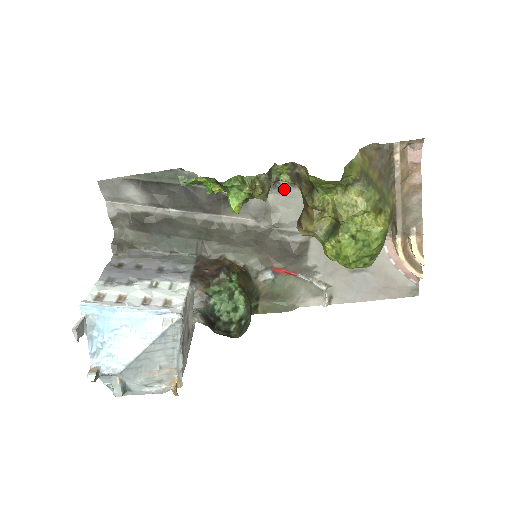
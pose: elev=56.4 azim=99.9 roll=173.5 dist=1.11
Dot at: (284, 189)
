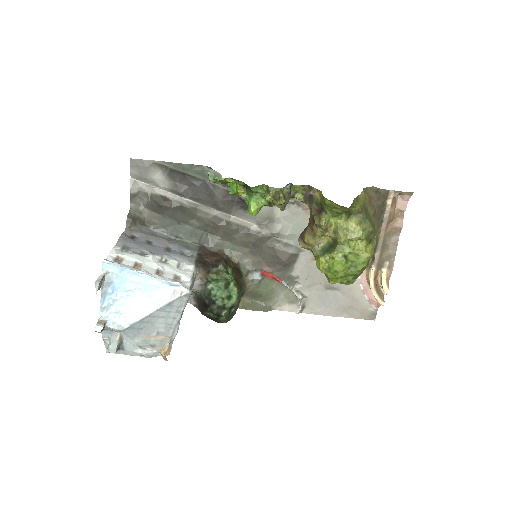
Dot at: (290, 206)
